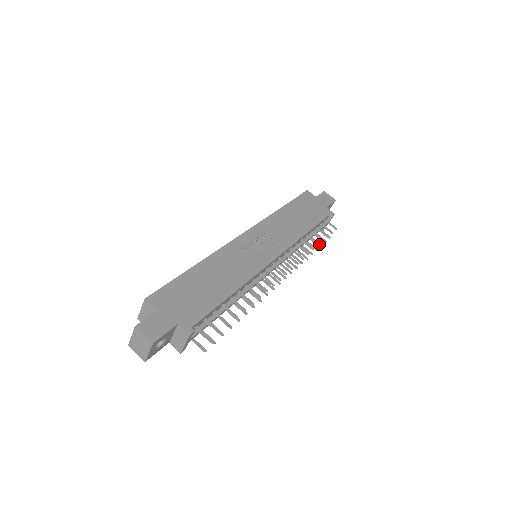
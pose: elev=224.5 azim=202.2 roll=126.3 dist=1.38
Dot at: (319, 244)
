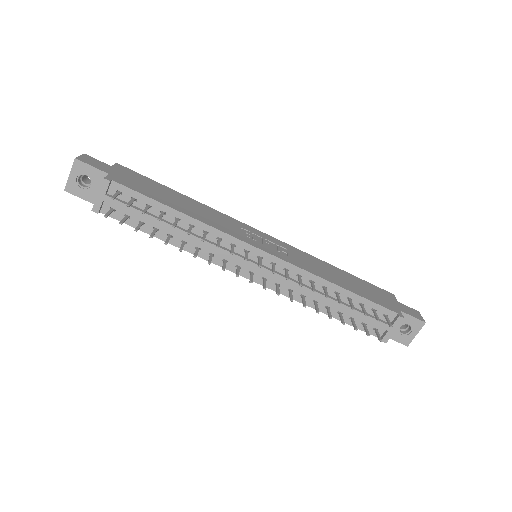
Dot at: (354, 326)
